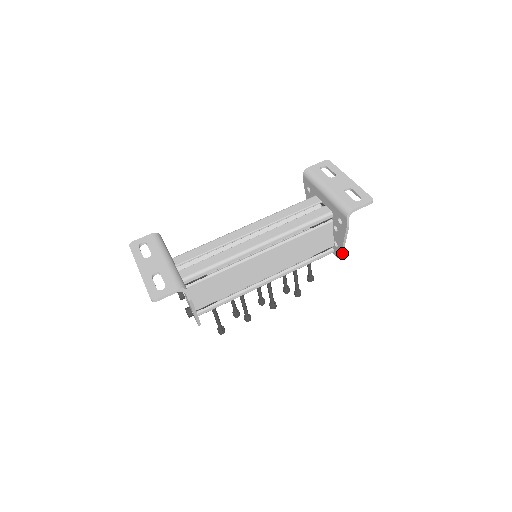
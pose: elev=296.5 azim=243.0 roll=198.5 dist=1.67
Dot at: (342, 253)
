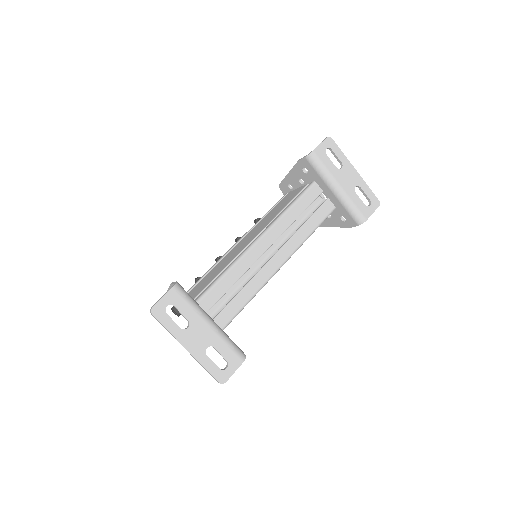
Dot at: occluded
